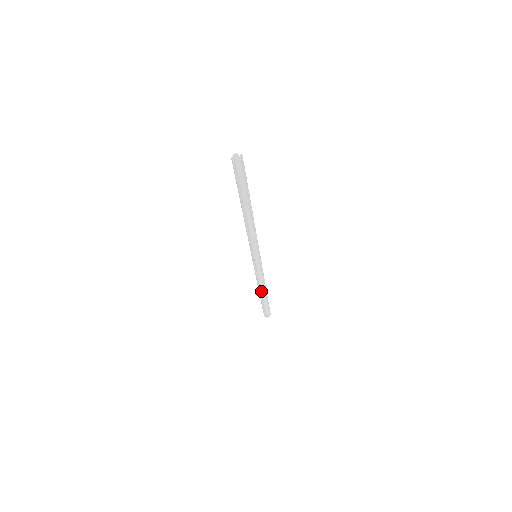
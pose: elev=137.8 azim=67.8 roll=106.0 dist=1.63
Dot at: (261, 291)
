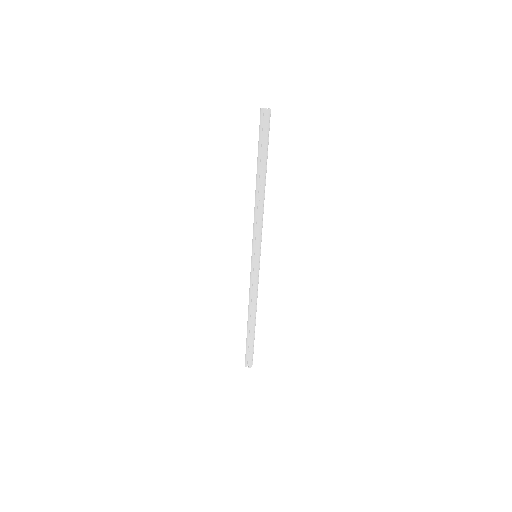
Dot at: (250, 318)
